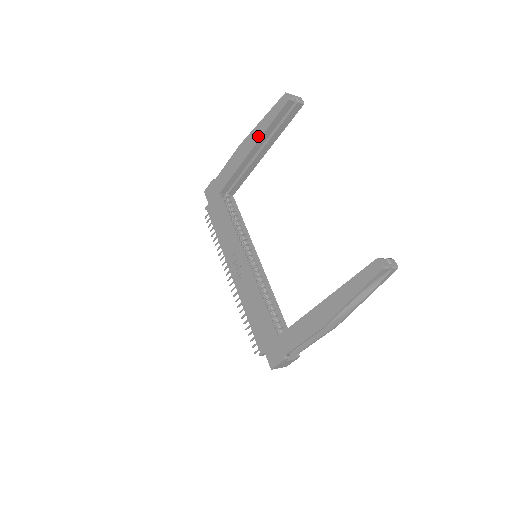
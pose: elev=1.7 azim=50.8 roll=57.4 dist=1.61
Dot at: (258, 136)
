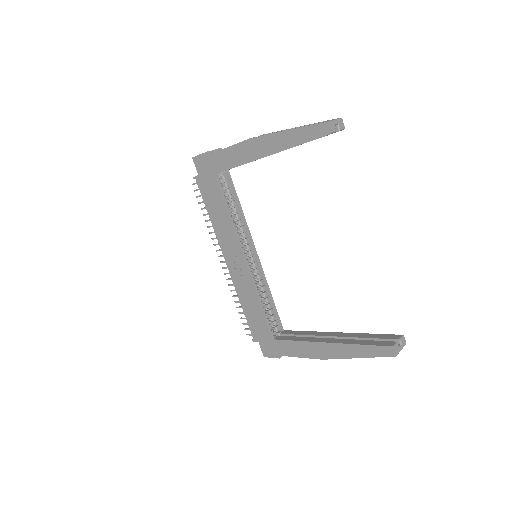
Dot at: (278, 147)
